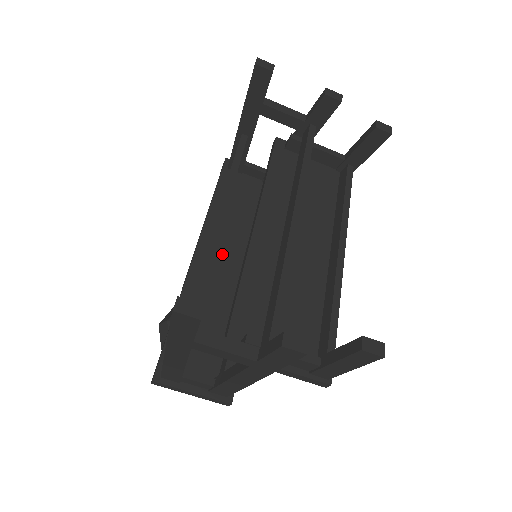
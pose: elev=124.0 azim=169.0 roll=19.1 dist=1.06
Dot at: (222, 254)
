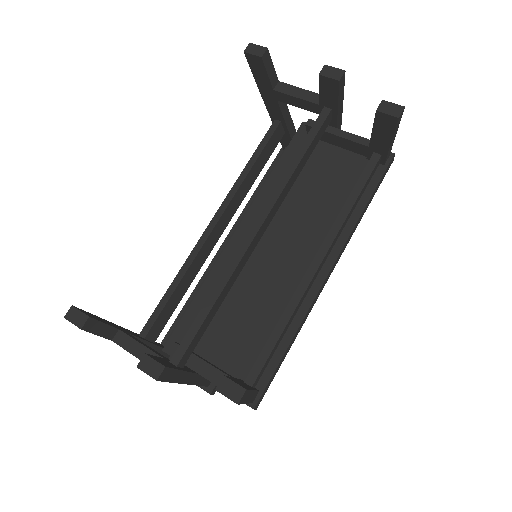
Dot at: occluded
